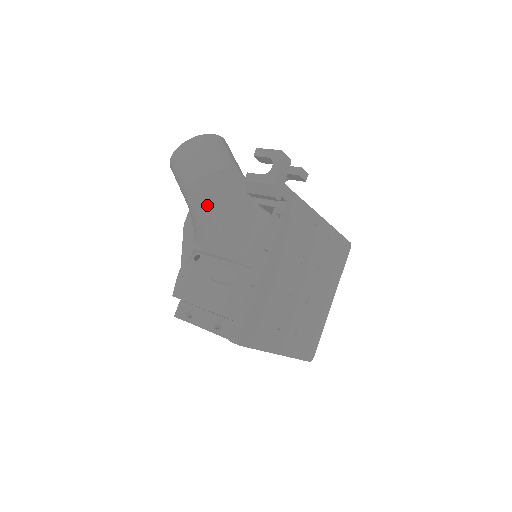
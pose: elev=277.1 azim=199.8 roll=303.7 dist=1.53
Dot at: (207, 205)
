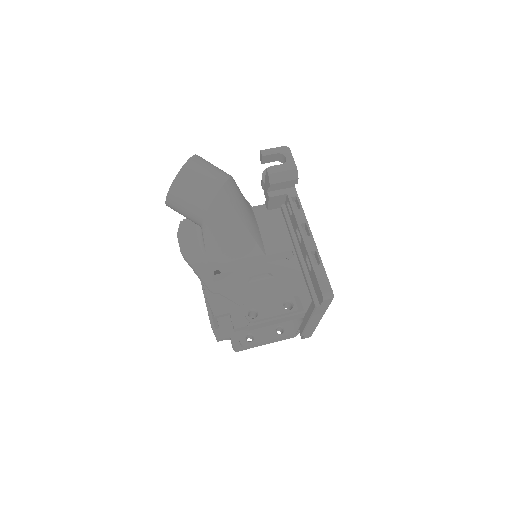
Dot at: (233, 209)
